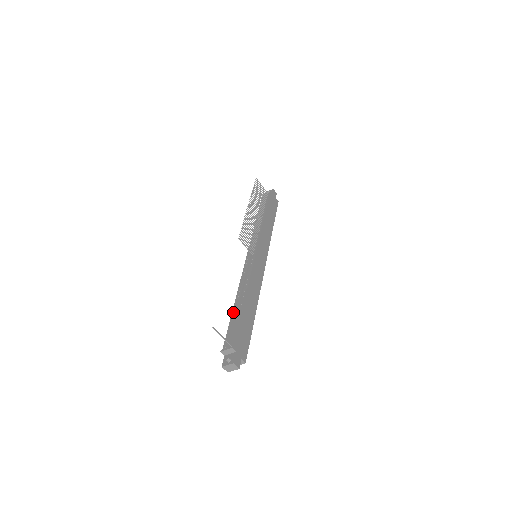
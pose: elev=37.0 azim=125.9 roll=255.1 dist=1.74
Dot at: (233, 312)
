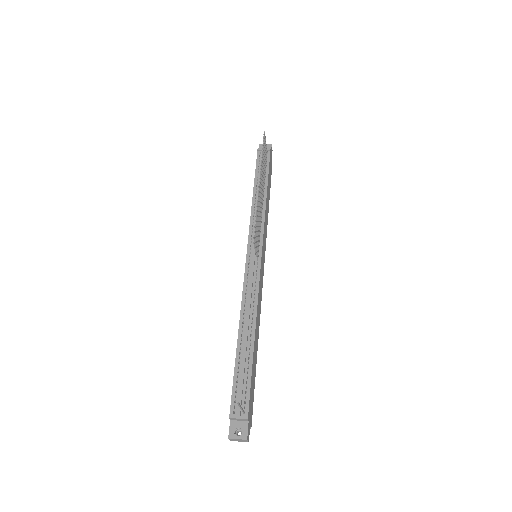
Dot at: (238, 352)
